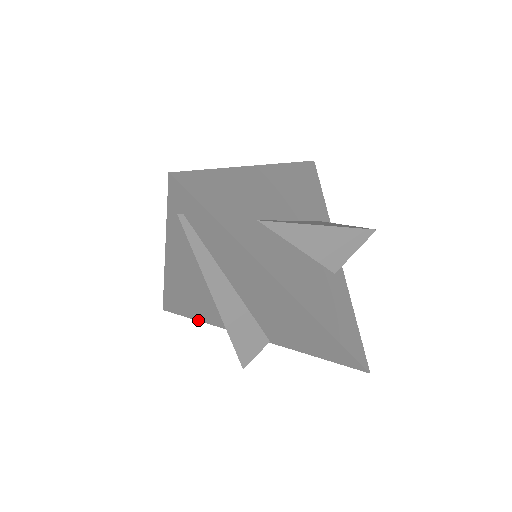
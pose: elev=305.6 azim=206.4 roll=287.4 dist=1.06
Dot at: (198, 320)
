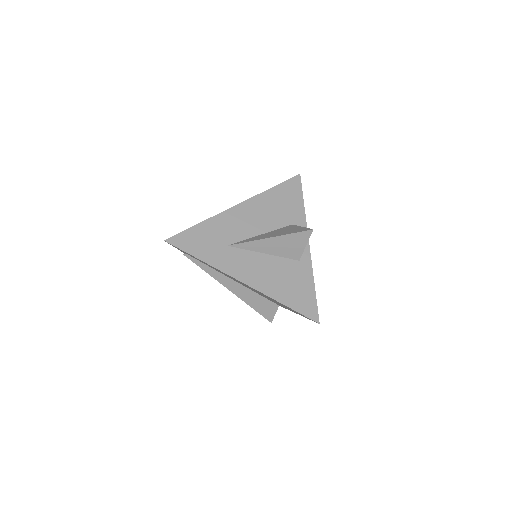
Dot at: occluded
